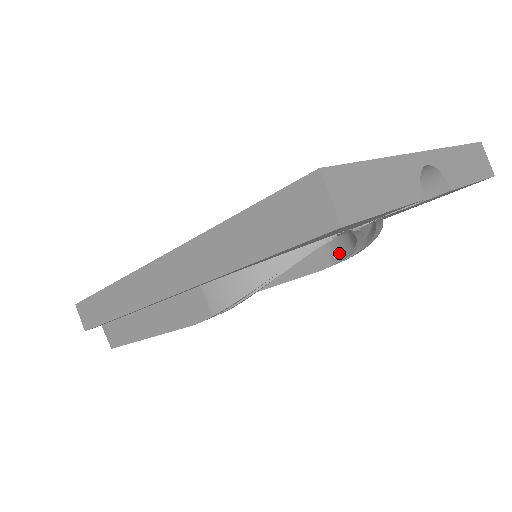
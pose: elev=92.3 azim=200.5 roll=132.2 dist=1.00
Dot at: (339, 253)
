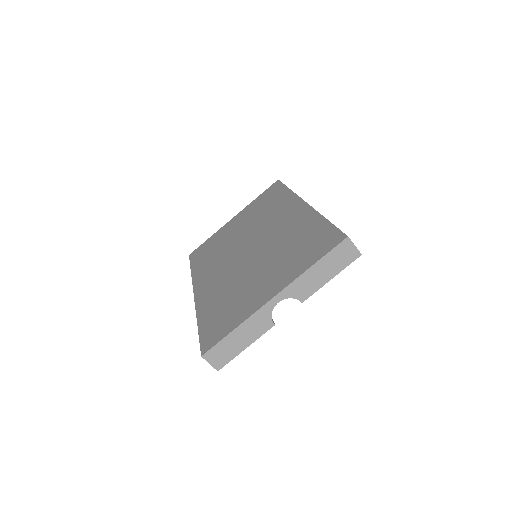
Dot at: occluded
